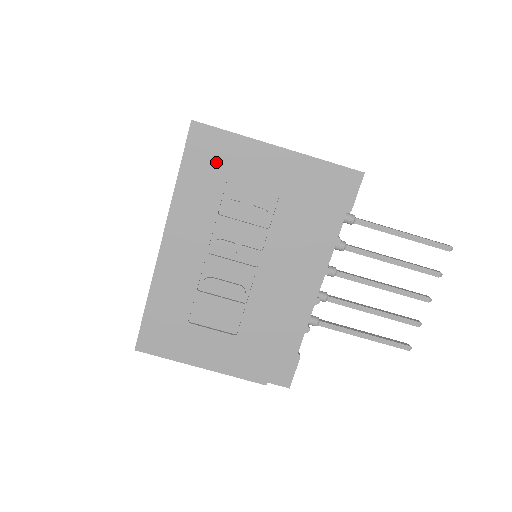
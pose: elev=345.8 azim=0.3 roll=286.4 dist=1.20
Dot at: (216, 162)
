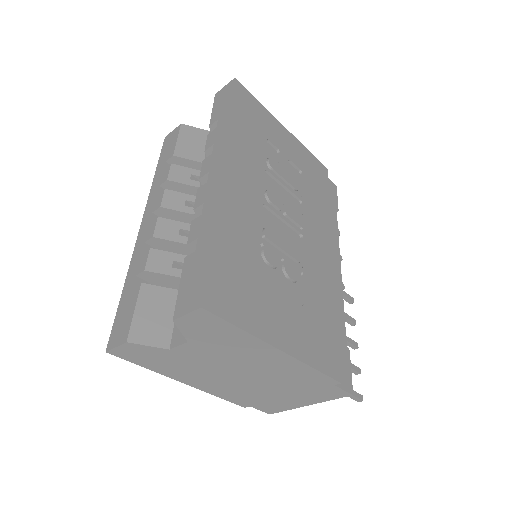
Dot at: (257, 120)
